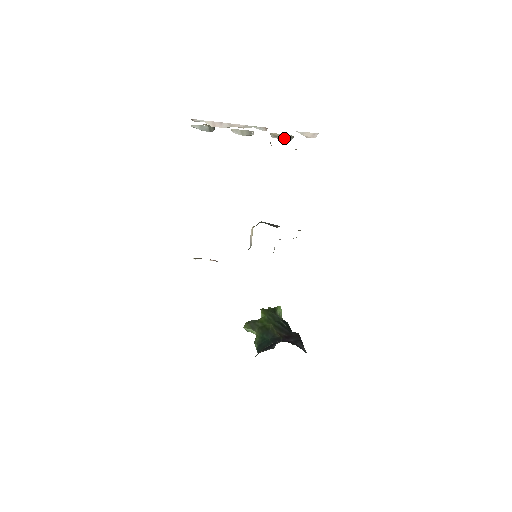
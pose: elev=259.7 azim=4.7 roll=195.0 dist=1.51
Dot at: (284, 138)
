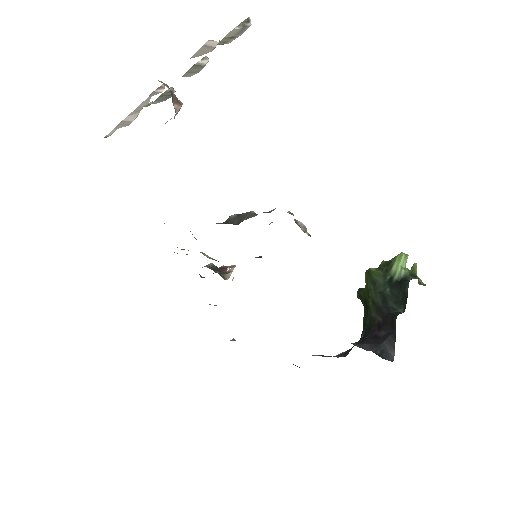
Dot at: (238, 33)
